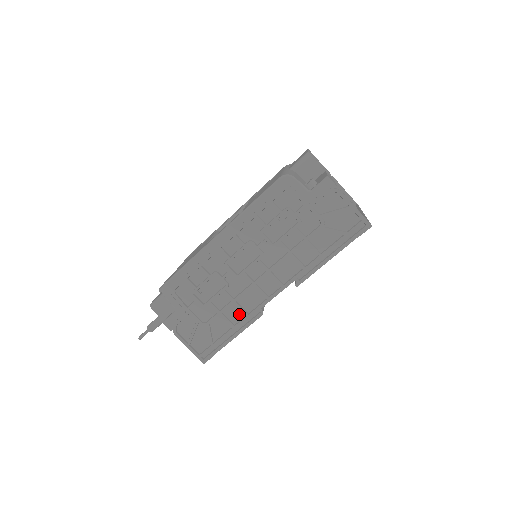
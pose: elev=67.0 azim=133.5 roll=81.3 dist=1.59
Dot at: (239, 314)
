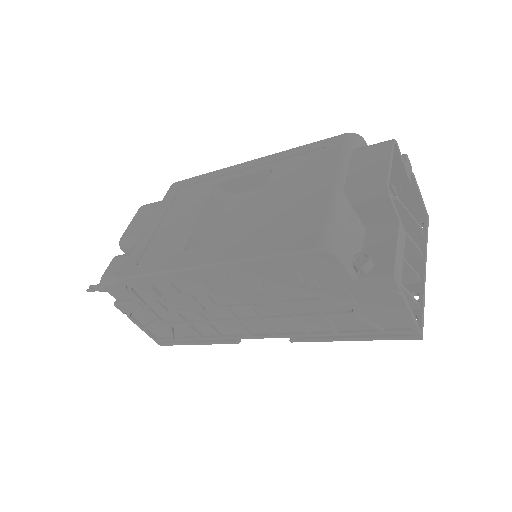
Dot at: (211, 331)
